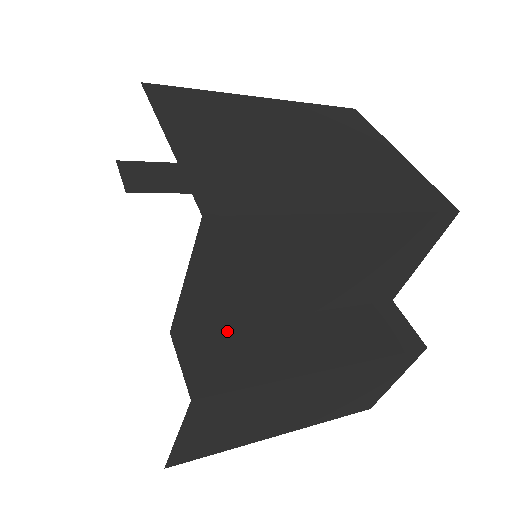
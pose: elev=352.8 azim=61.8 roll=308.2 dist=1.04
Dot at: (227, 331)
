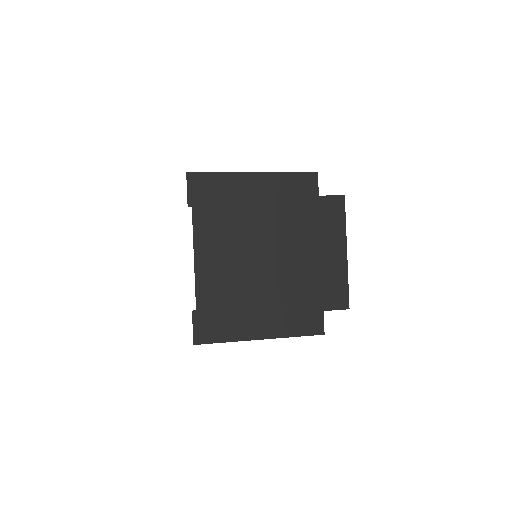
Dot at: occluded
